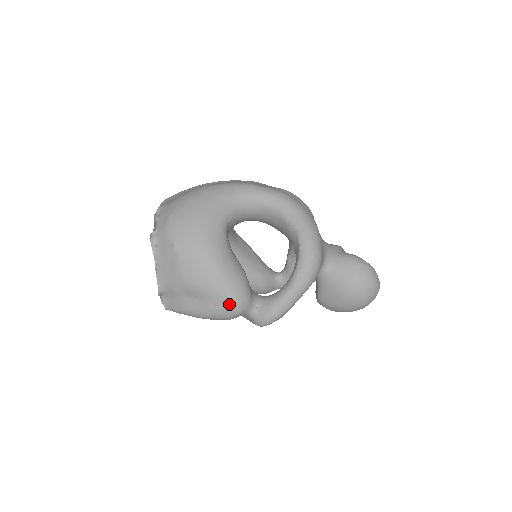
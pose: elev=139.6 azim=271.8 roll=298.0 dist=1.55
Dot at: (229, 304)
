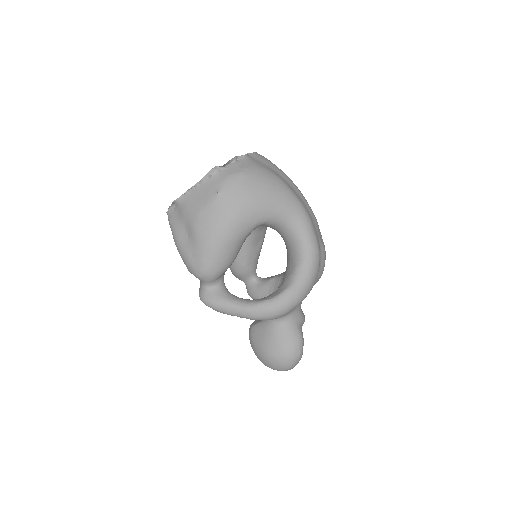
Dot at: (200, 266)
